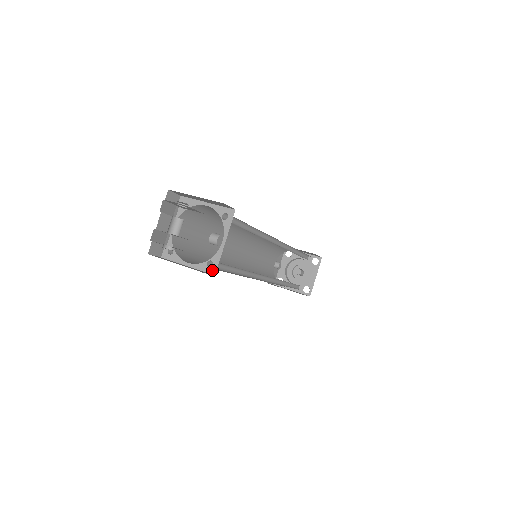
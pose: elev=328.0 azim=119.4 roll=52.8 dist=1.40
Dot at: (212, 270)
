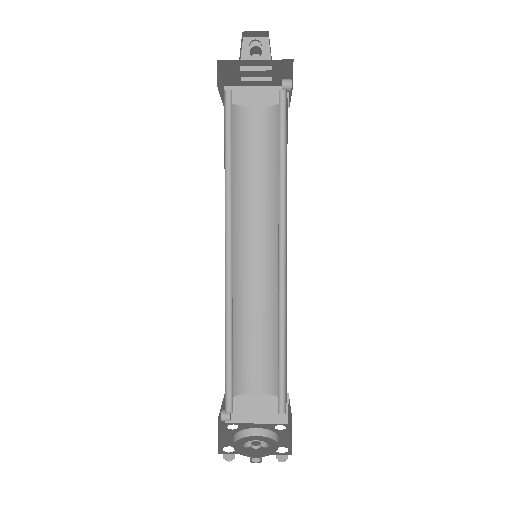
Dot at: occluded
